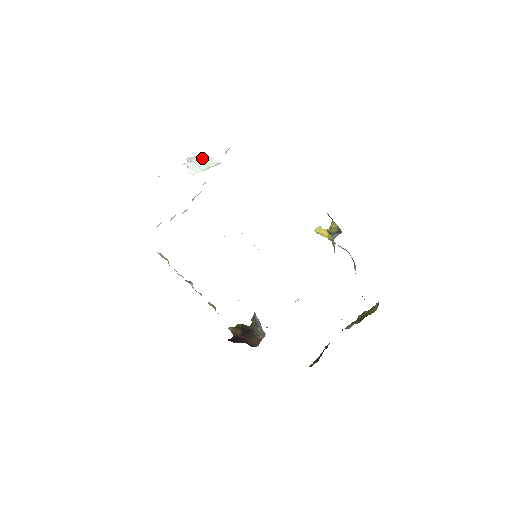
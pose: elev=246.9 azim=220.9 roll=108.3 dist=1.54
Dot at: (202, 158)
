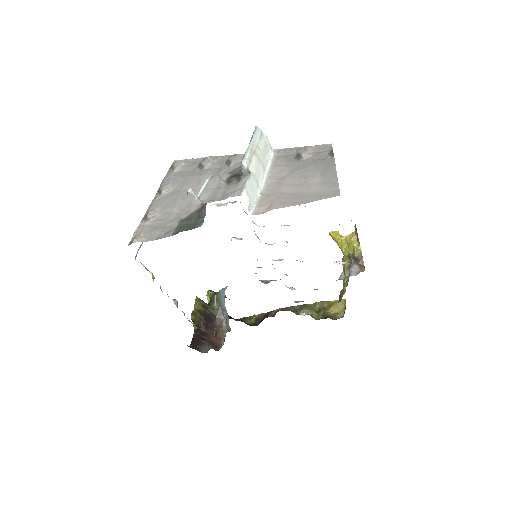
Dot at: (259, 149)
